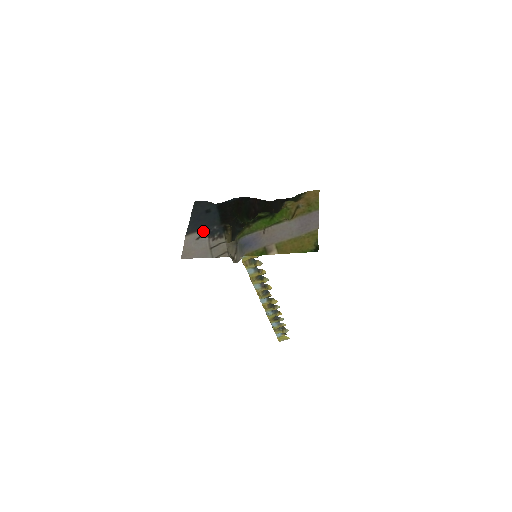
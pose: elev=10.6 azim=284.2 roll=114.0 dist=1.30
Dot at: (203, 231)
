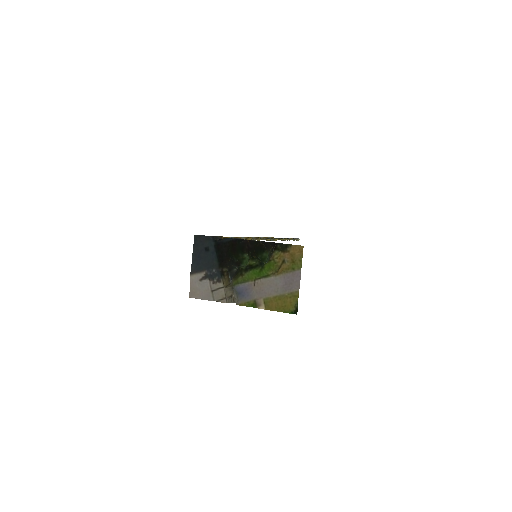
Dot at: (204, 273)
